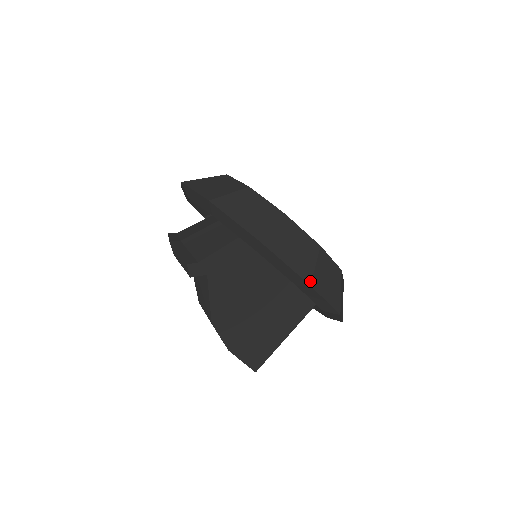
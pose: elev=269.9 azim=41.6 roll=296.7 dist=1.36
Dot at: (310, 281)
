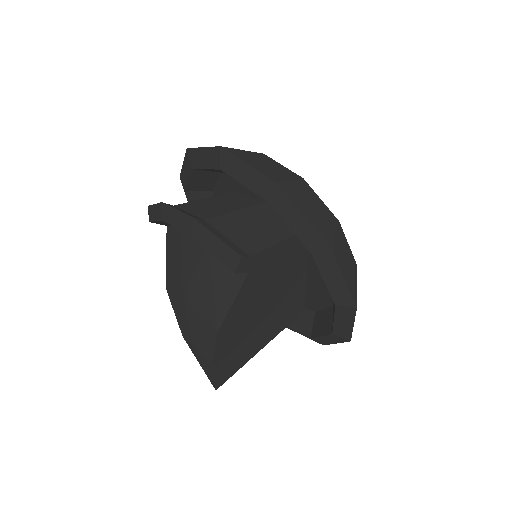
Dot at: (356, 303)
